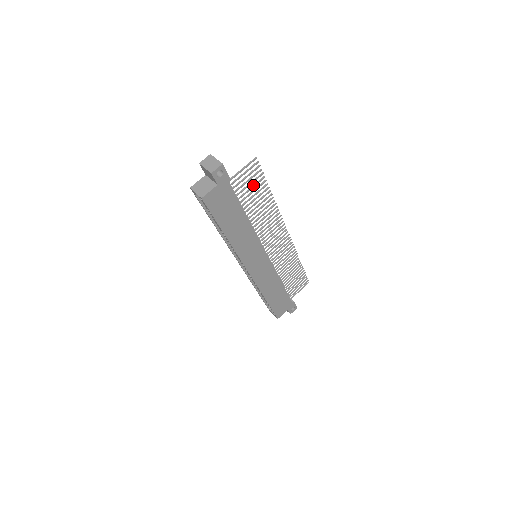
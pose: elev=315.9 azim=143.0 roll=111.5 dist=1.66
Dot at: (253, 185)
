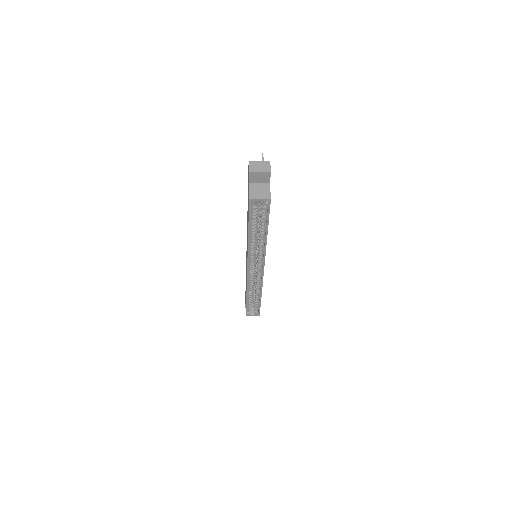
Dot at: occluded
